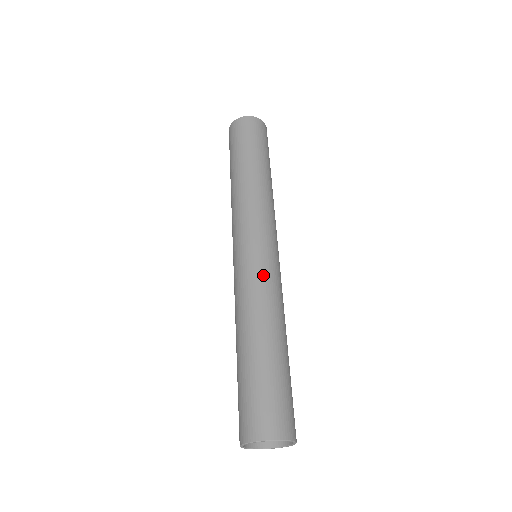
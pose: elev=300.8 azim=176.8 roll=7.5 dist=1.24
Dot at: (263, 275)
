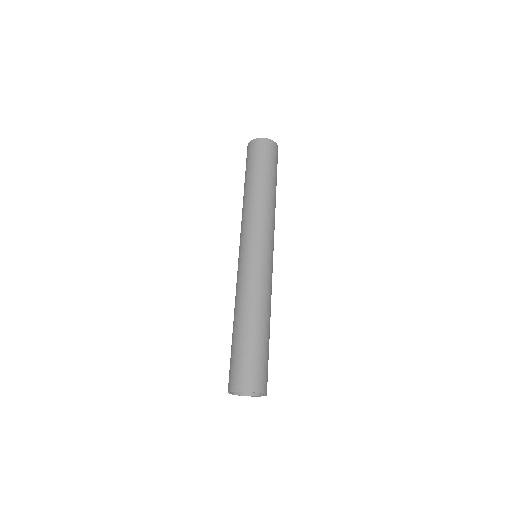
Dot at: (266, 276)
